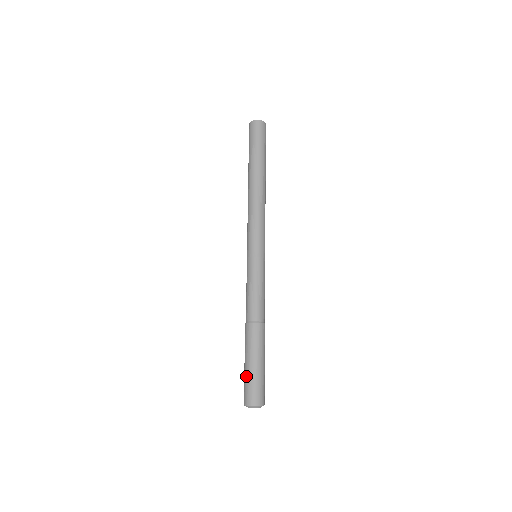
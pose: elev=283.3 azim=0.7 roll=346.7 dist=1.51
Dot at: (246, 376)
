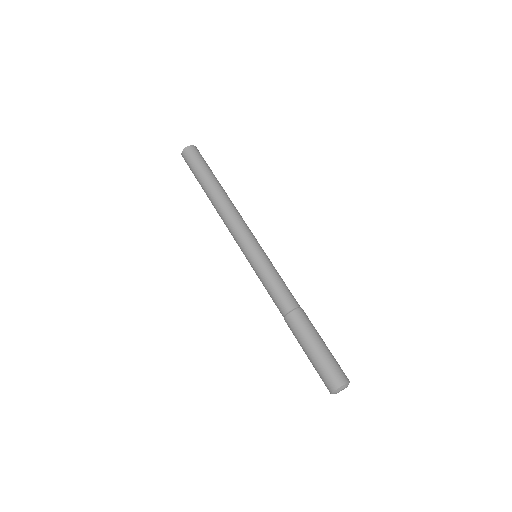
Dot at: (326, 357)
